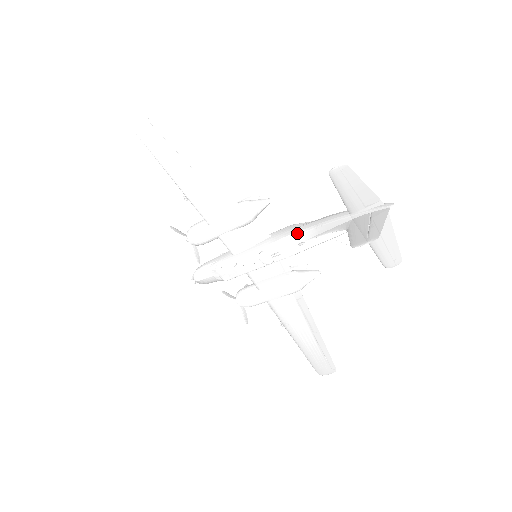
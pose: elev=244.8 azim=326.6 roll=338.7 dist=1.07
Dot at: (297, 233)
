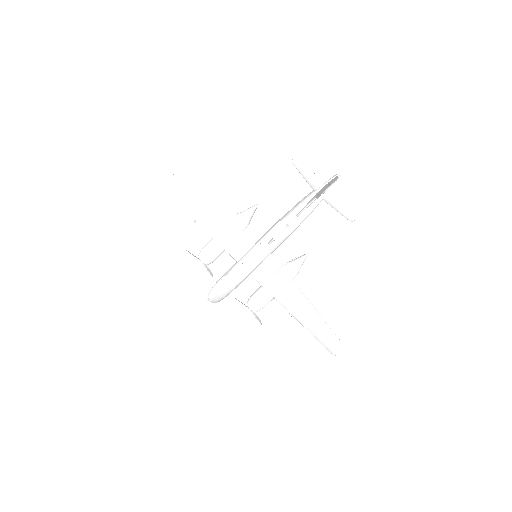
Dot at: (282, 219)
